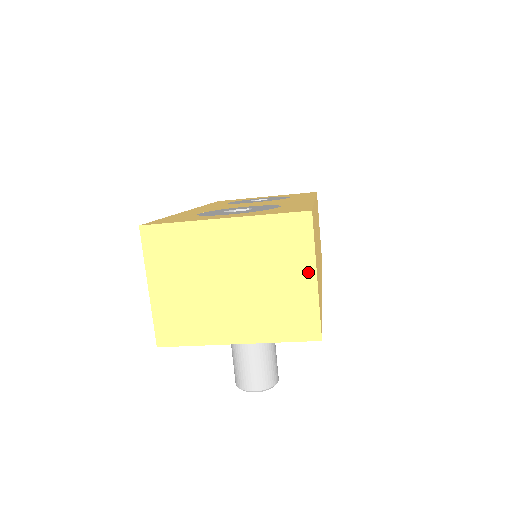
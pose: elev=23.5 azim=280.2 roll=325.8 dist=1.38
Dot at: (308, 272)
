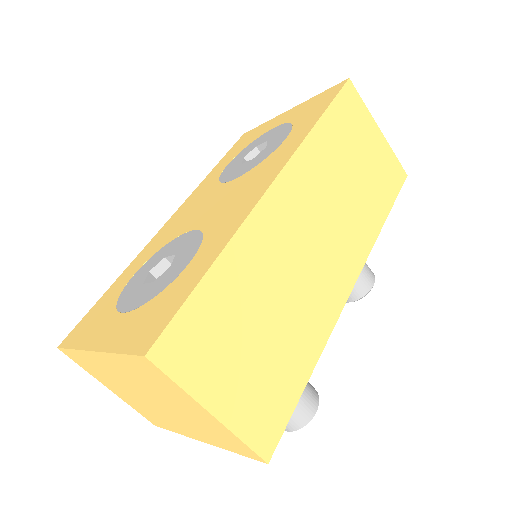
Dot at: (199, 408)
